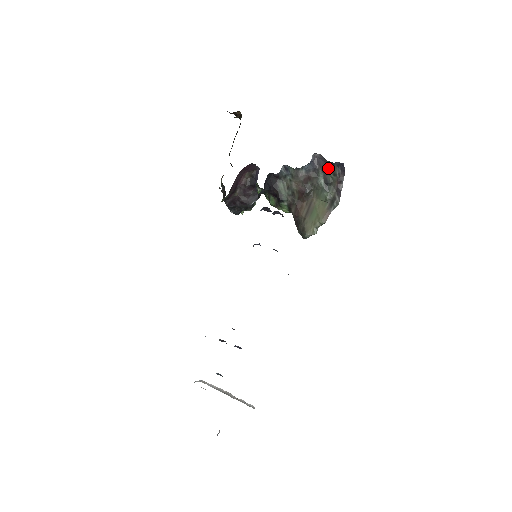
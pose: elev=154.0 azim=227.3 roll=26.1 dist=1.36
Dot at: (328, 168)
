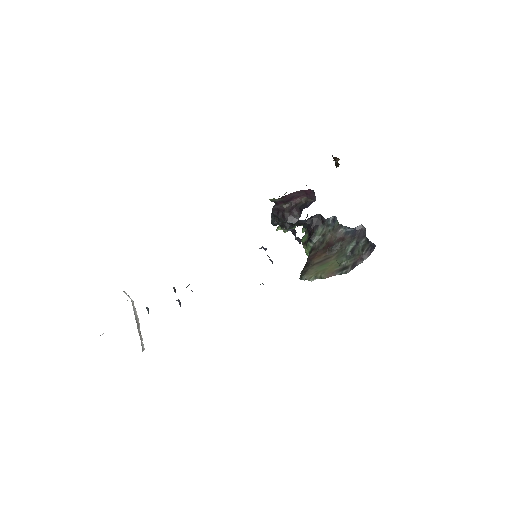
Dot at: (362, 242)
